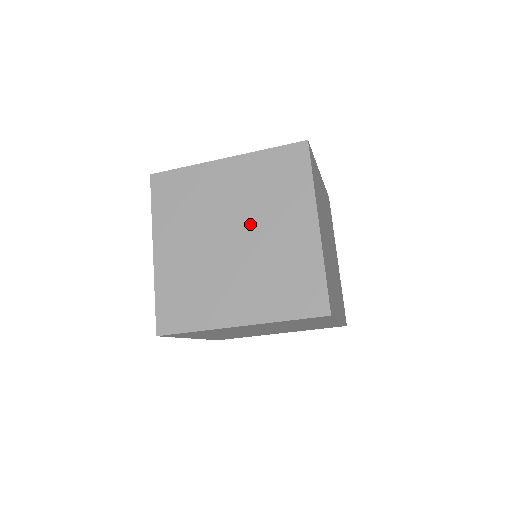
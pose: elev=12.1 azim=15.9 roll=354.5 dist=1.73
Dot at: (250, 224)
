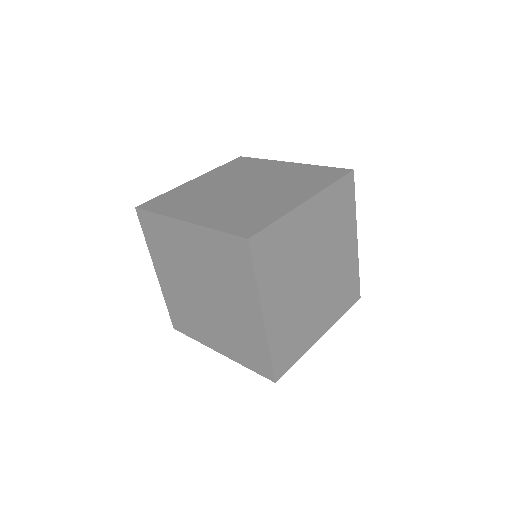
Dot at: (248, 181)
